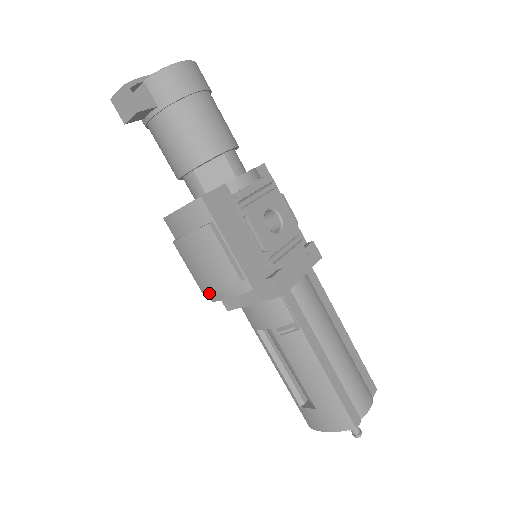
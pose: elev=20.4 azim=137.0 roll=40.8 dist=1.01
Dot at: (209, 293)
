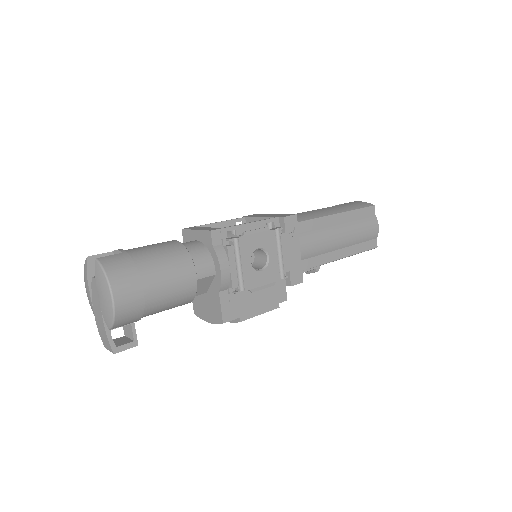
Dot at: occluded
